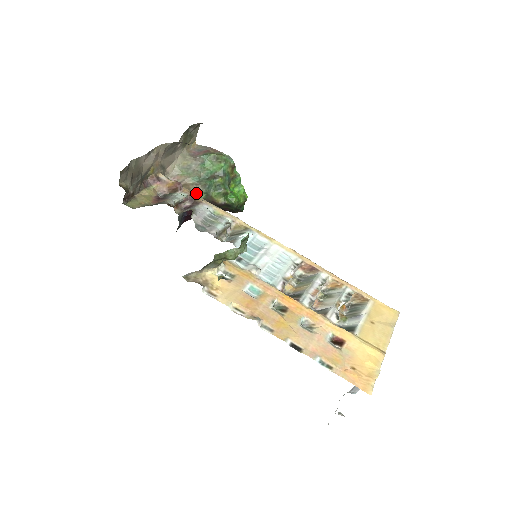
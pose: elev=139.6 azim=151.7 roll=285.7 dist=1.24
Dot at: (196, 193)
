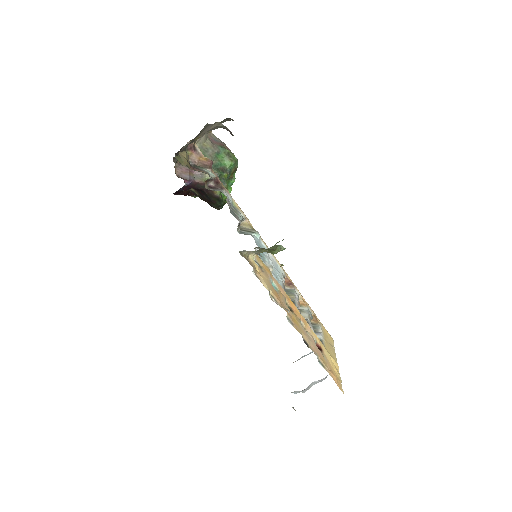
Dot at: (205, 176)
